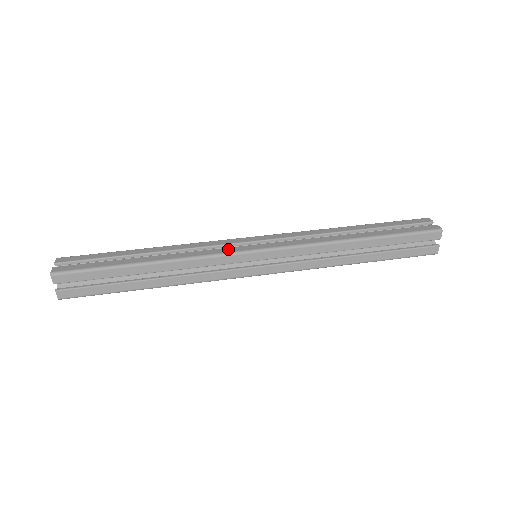
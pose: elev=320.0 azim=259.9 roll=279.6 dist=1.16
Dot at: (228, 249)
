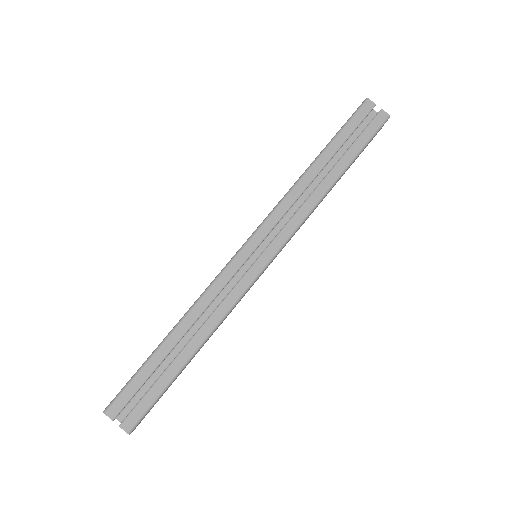
Dot at: (244, 282)
